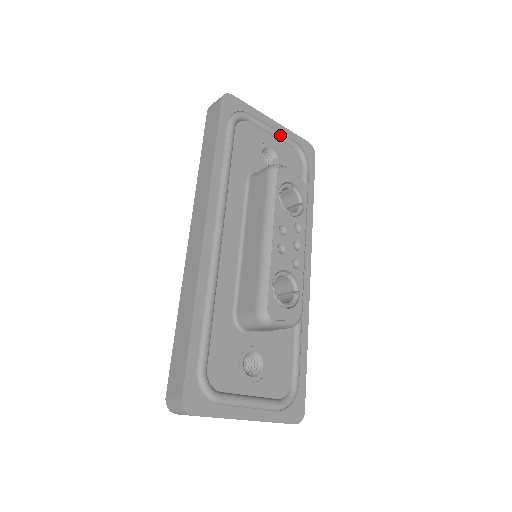
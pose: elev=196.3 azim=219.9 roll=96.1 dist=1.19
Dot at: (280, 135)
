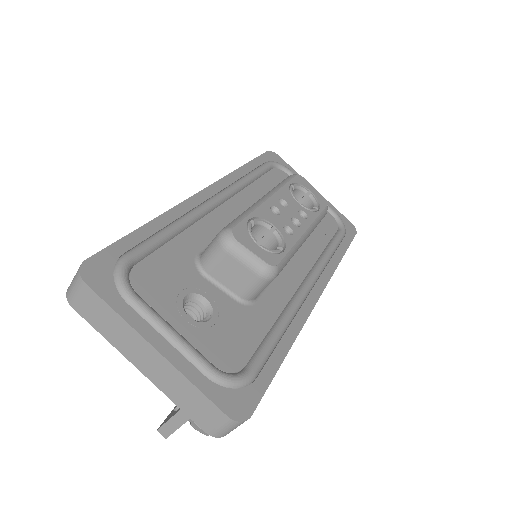
Dot at: occluded
